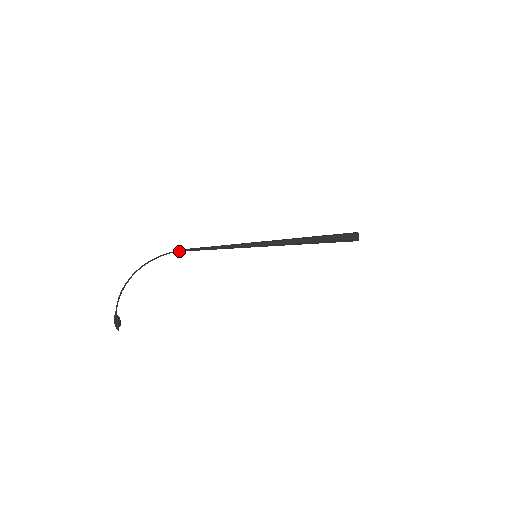
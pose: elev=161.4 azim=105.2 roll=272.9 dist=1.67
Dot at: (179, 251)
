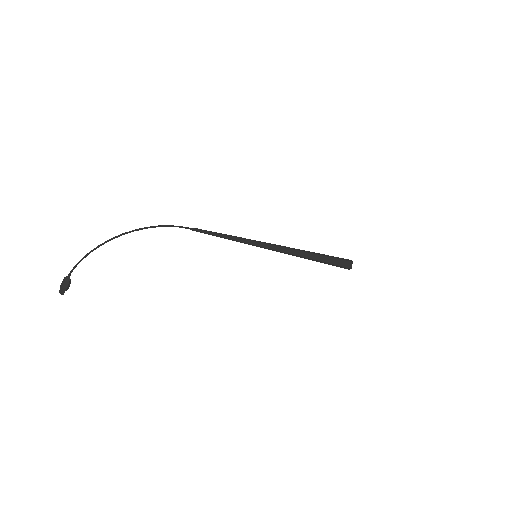
Dot at: (183, 227)
